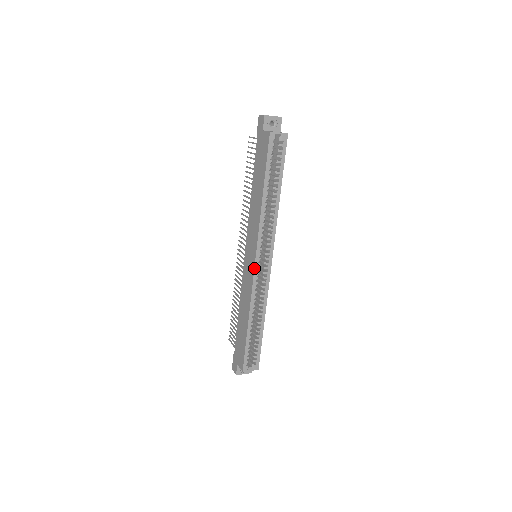
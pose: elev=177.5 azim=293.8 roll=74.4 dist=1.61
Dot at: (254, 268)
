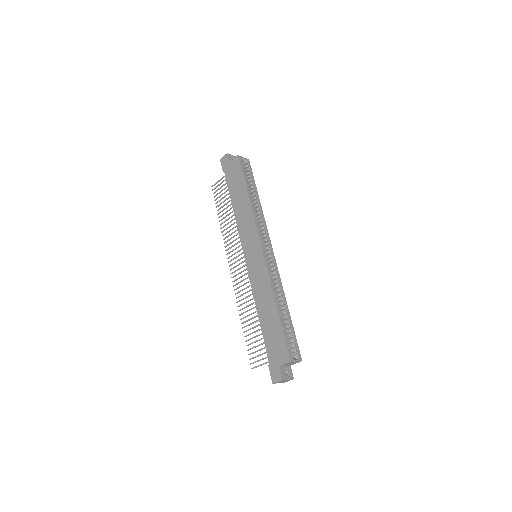
Dot at: (263, 254)
